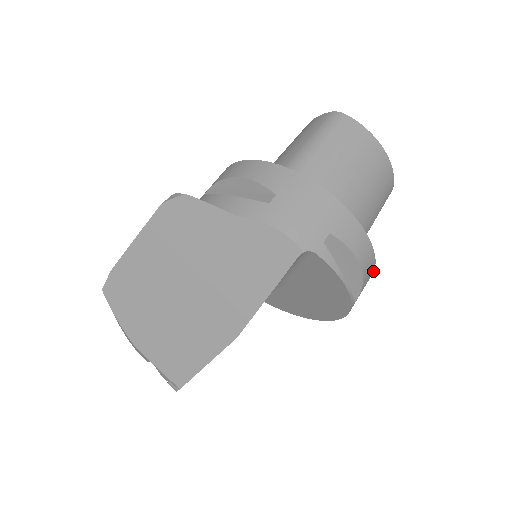
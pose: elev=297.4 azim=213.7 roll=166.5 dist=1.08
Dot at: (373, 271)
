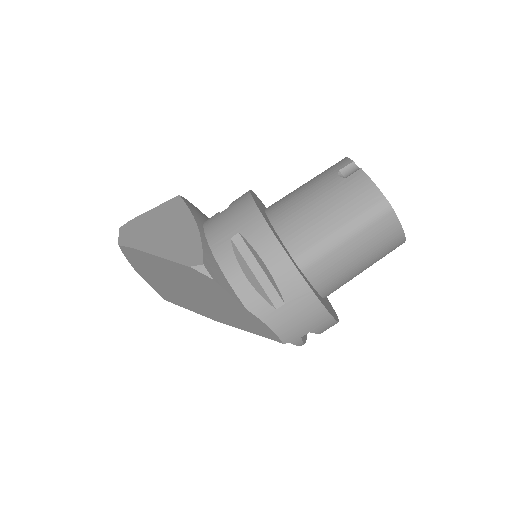
Dot at: occluded
